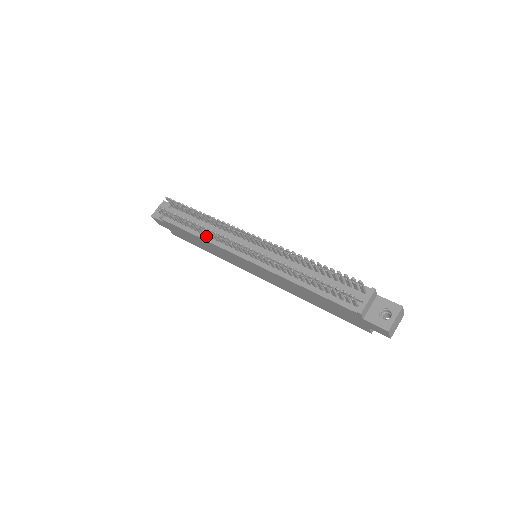
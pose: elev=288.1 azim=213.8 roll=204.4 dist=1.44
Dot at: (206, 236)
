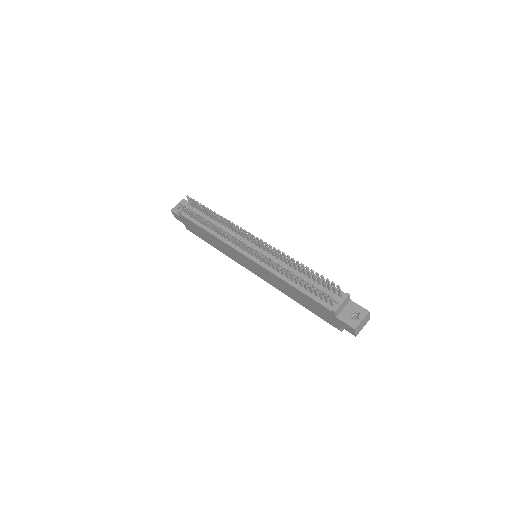
Dot at: (216, 233)
